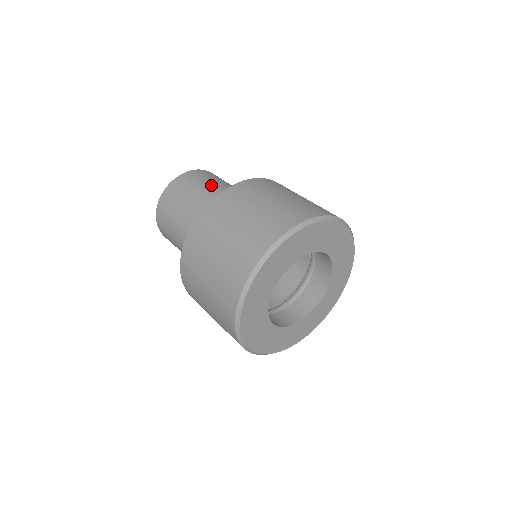
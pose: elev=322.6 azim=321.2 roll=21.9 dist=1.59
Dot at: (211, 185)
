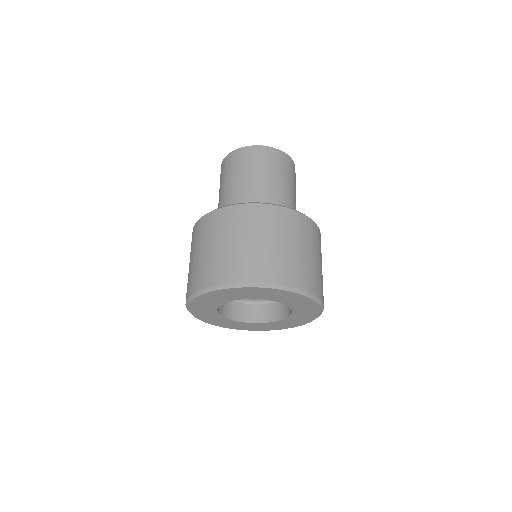
Dot at: (246, 176)
